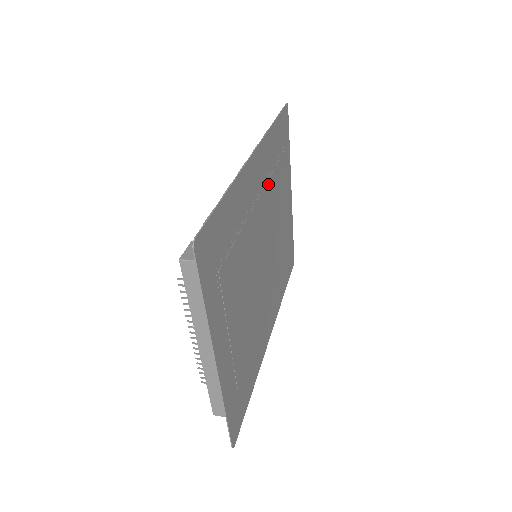
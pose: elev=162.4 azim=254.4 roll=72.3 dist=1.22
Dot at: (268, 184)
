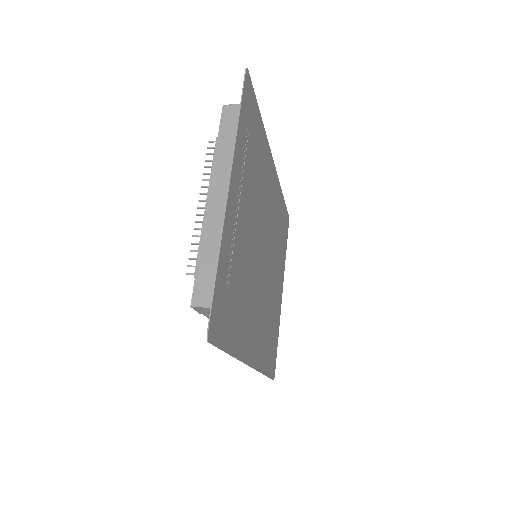
Dot at: (275, 216)
